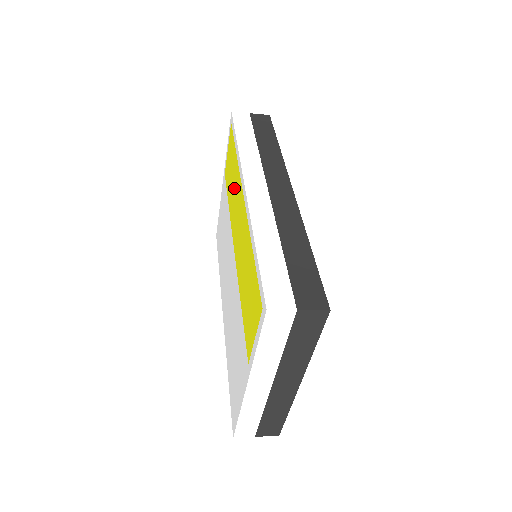
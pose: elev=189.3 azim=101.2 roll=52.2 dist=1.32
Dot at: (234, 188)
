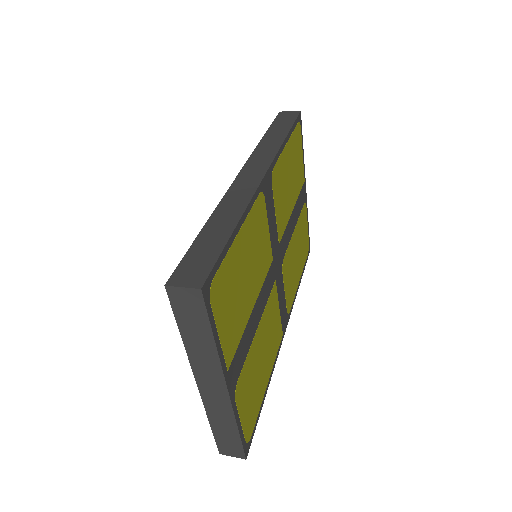
Dot at: occluded
